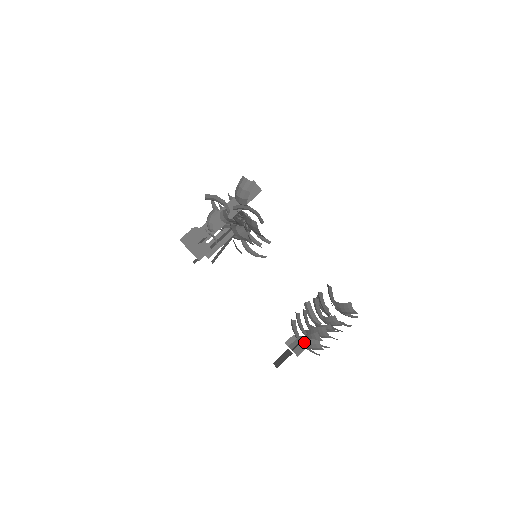
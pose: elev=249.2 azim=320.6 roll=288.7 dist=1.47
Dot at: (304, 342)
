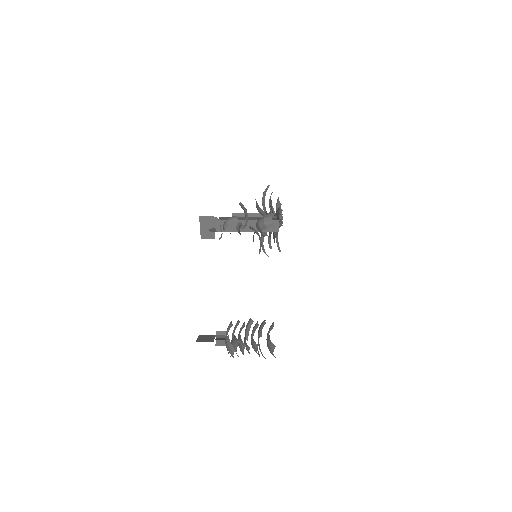
Dot at: (227, 342)
